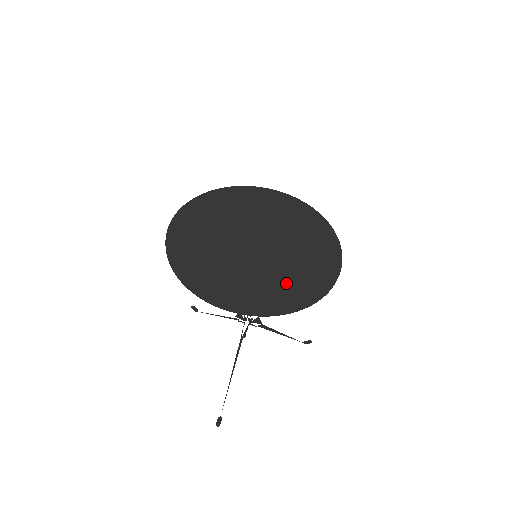
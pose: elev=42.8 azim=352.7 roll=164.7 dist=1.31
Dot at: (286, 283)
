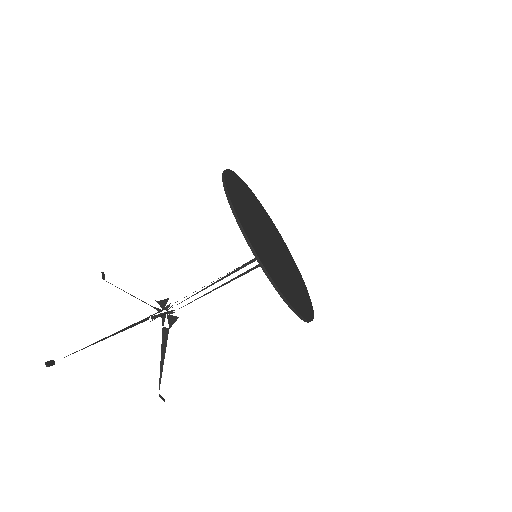
Dot at: (283, 280)
